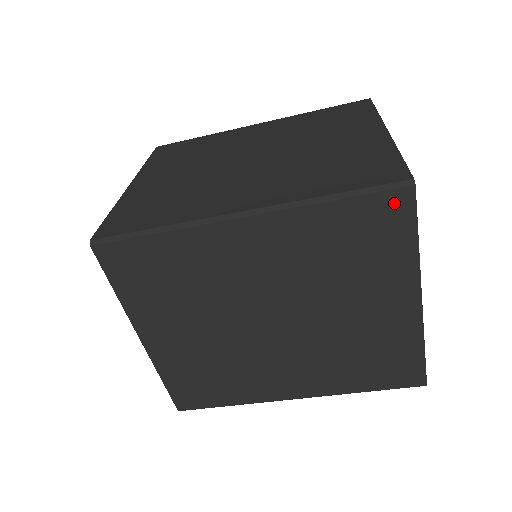
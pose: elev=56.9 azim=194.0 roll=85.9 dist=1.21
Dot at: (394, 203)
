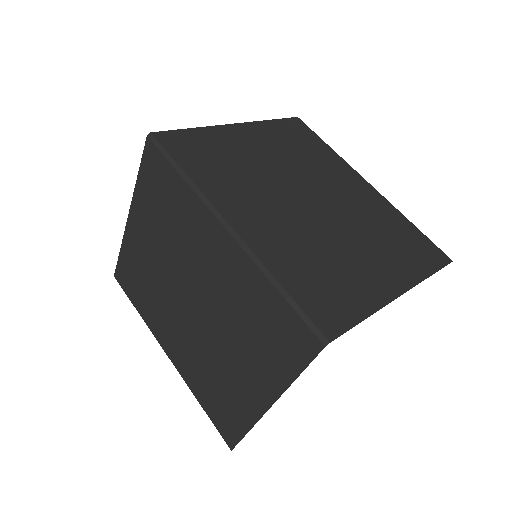
Dot at: (305, 338)
